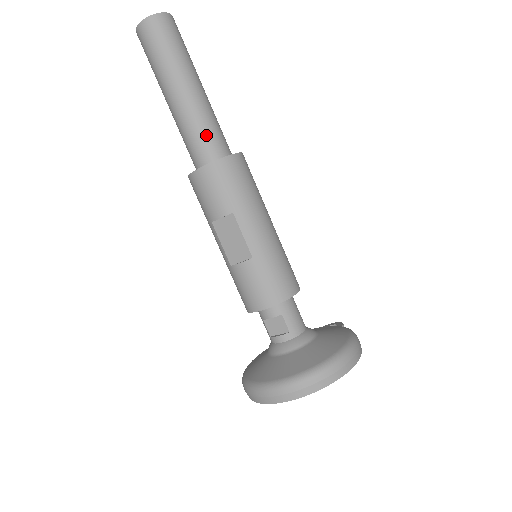
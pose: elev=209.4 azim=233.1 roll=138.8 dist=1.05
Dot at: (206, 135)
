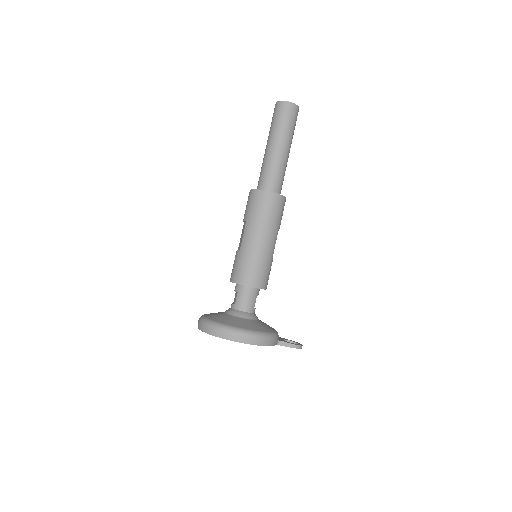
Dot at: (264, 174)
